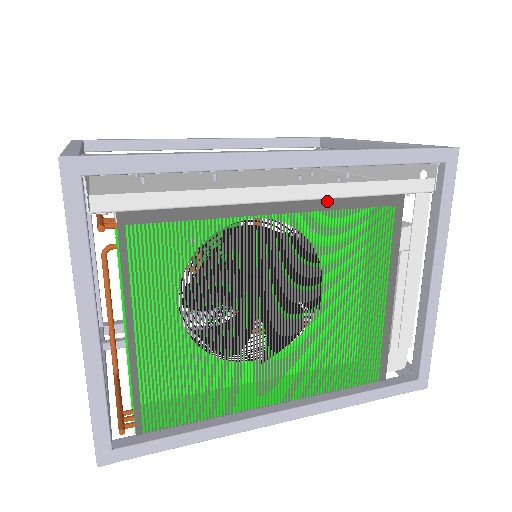
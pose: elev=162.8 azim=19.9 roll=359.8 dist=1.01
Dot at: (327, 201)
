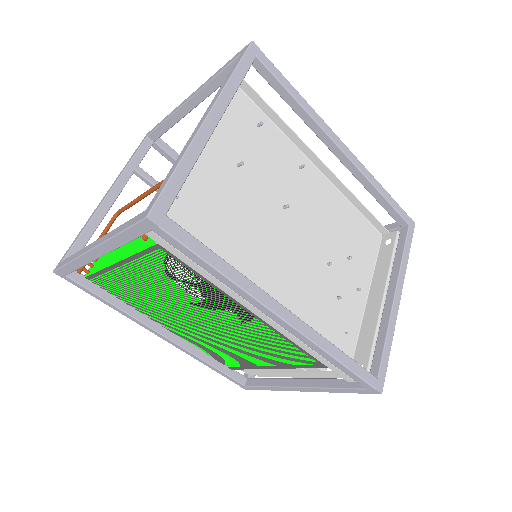
Dot at: occluded
